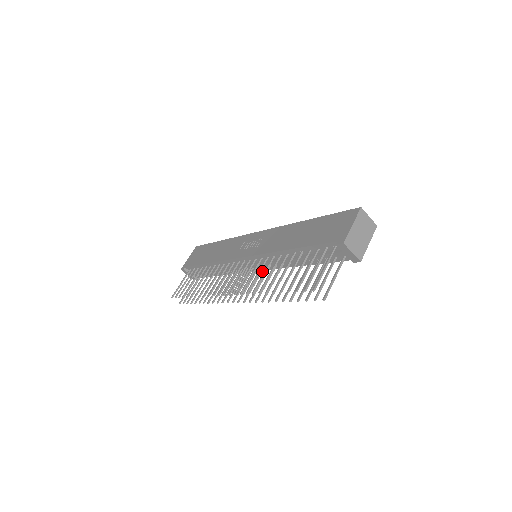
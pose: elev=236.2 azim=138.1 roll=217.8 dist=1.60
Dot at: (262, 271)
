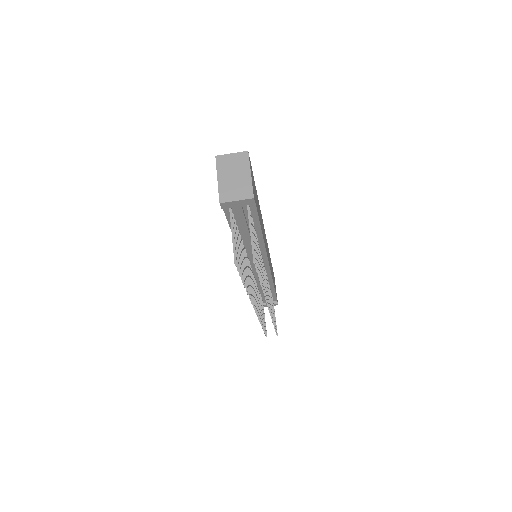
Dot at: (263, 265)
